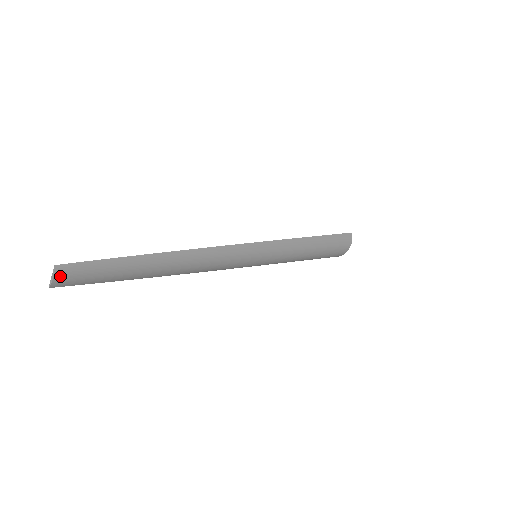
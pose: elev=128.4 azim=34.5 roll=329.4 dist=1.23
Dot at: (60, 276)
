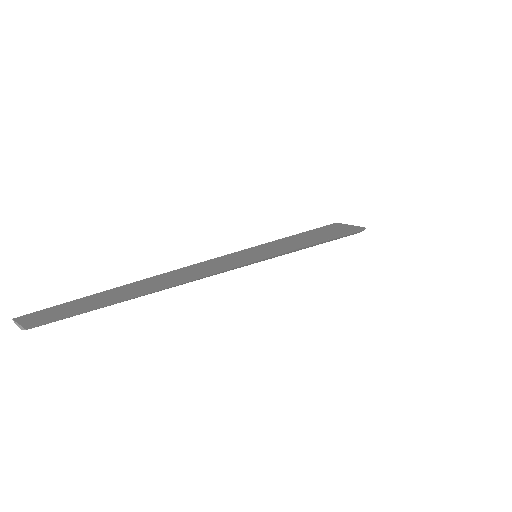
Dot at: (29, 326)
